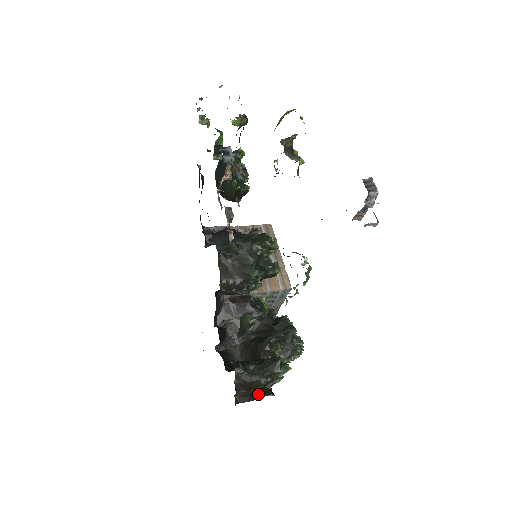
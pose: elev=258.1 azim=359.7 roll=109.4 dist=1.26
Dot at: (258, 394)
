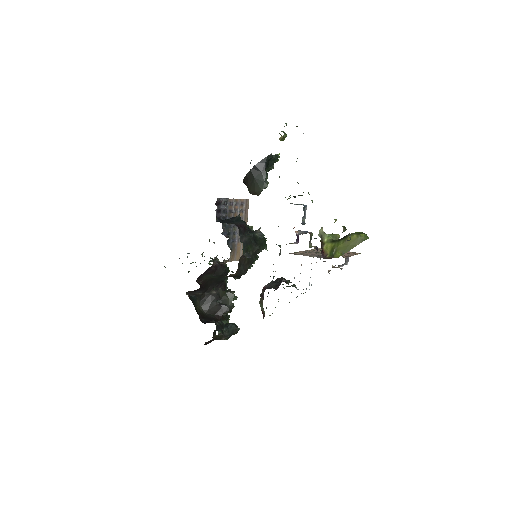
Dot at: occluded
